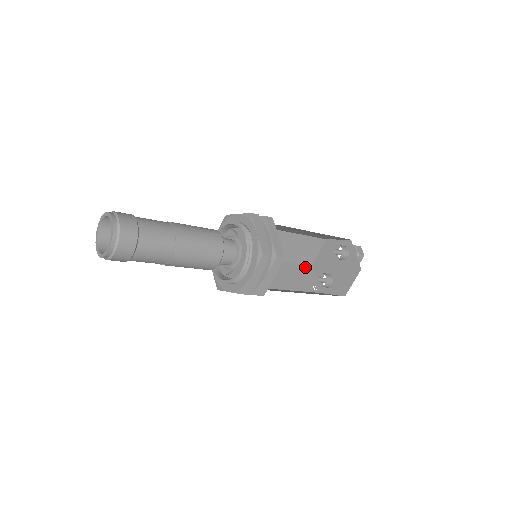
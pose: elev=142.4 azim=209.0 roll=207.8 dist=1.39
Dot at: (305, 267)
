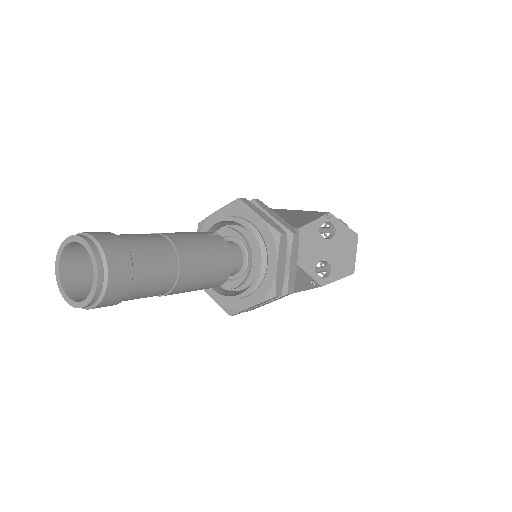
Dot at: occluded
